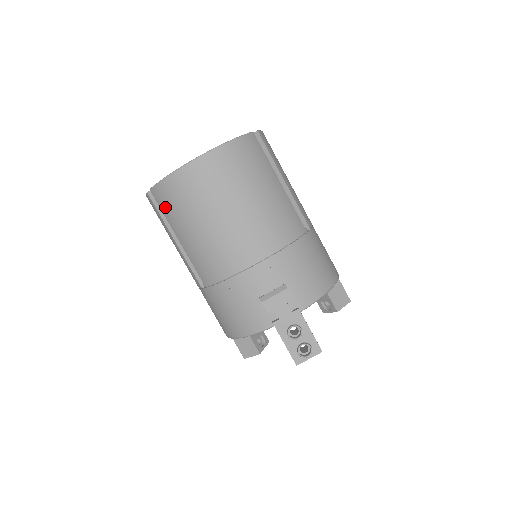
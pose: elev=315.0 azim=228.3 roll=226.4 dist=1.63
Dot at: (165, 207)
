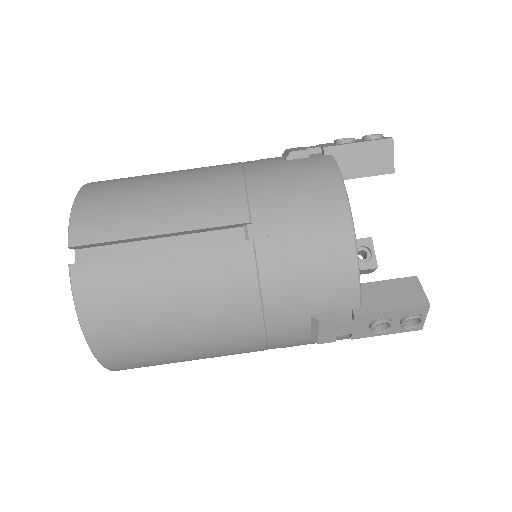
Dot at: (105, 228)
